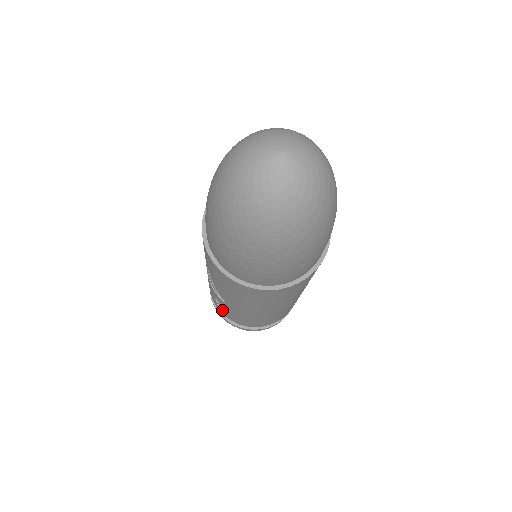
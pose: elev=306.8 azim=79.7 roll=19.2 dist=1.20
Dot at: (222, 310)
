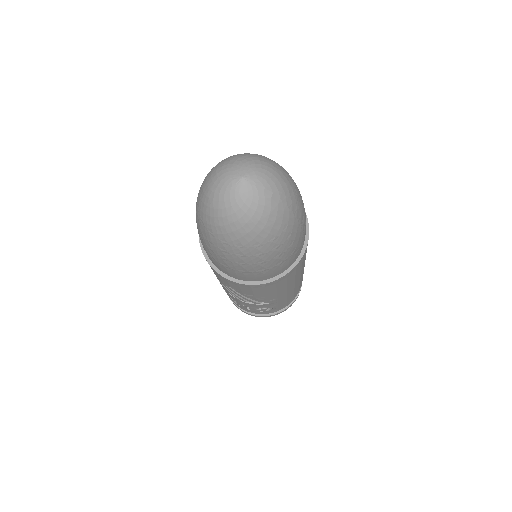
Dot at: (267, 311)
